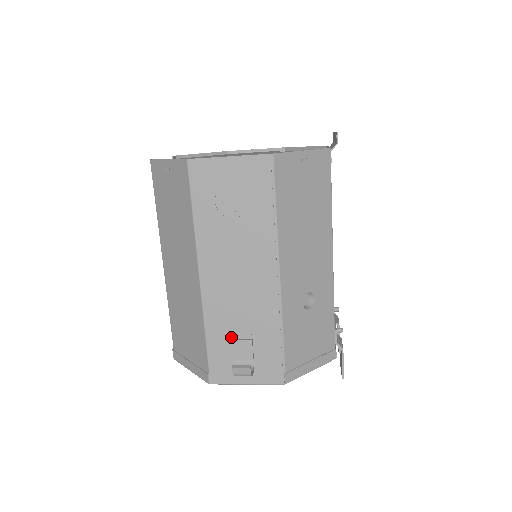
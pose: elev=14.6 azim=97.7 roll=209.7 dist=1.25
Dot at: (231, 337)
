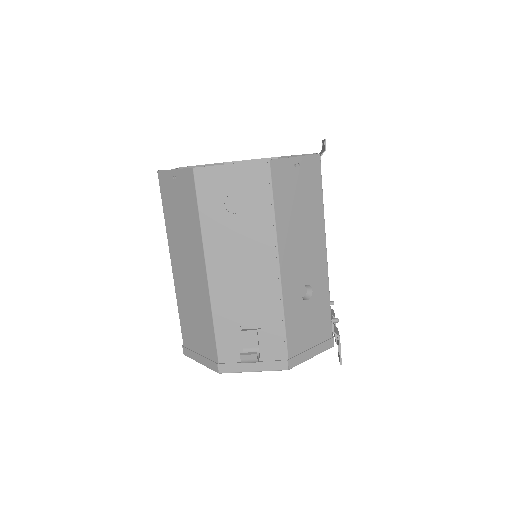
Dot at: (237, 328)
